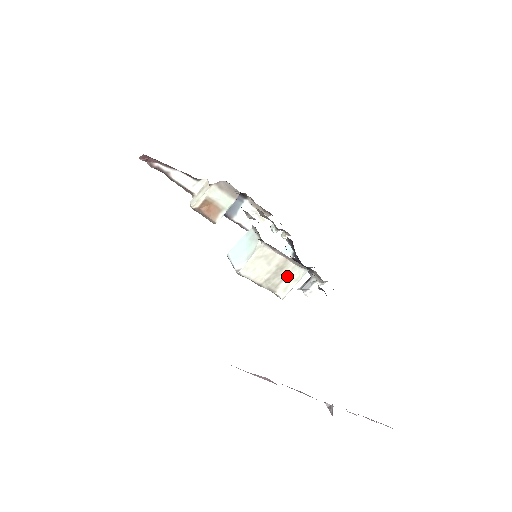
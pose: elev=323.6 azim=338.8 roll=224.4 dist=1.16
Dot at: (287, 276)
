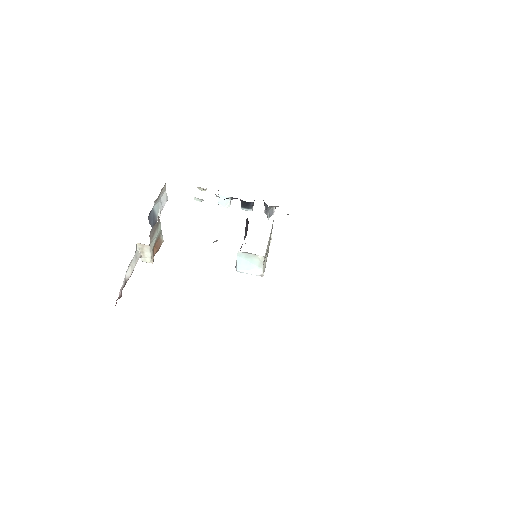
Dot at: occluded
